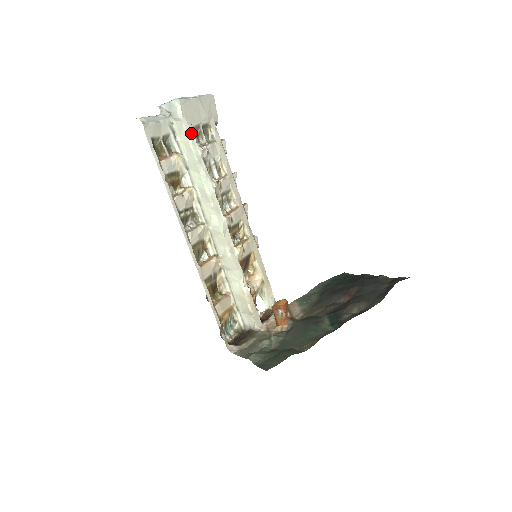
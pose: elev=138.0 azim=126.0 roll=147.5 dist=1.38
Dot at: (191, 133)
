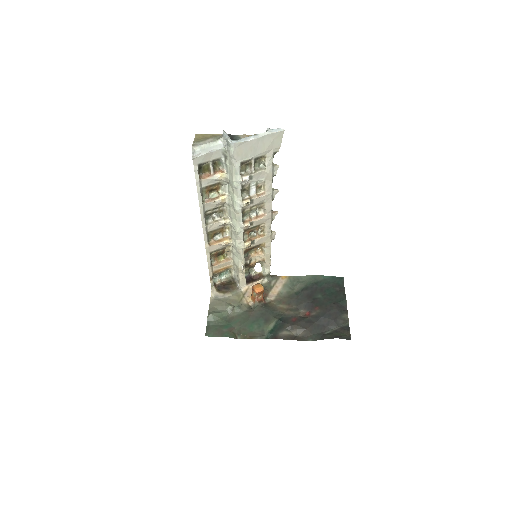
Dot at: (237, 168)
